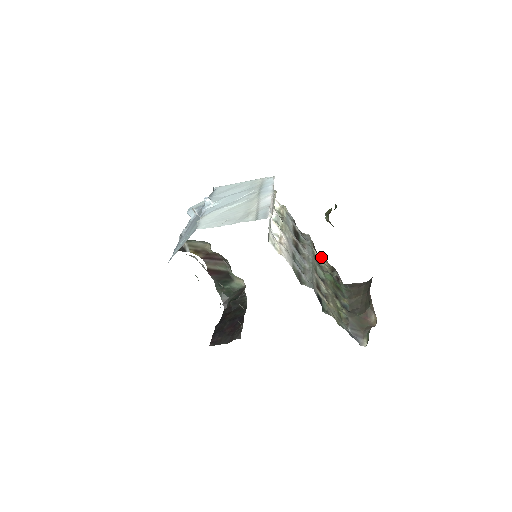
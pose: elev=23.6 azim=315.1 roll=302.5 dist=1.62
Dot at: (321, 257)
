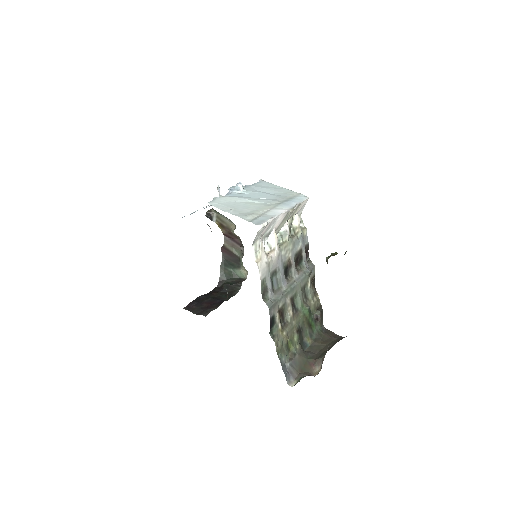
Dot at: (316, 291)
